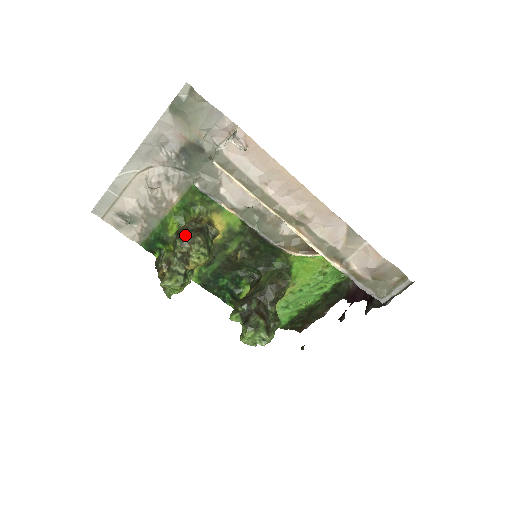
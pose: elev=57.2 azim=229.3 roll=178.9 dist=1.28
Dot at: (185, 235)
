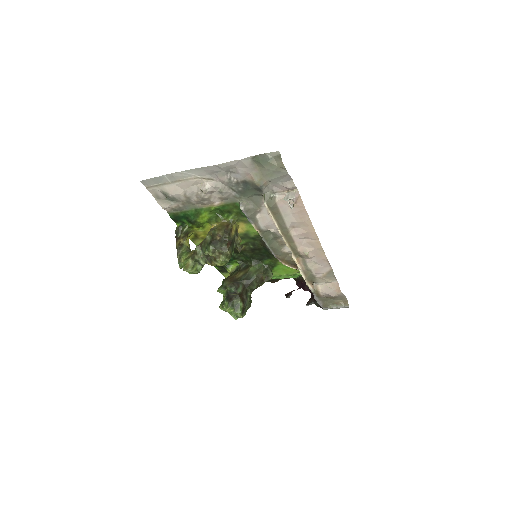
Dot at: (218, 244)
